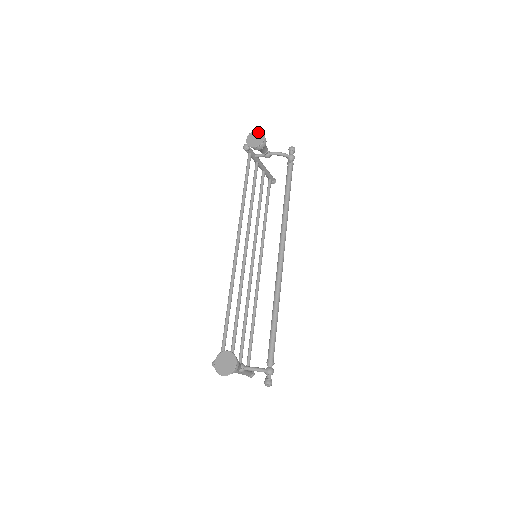
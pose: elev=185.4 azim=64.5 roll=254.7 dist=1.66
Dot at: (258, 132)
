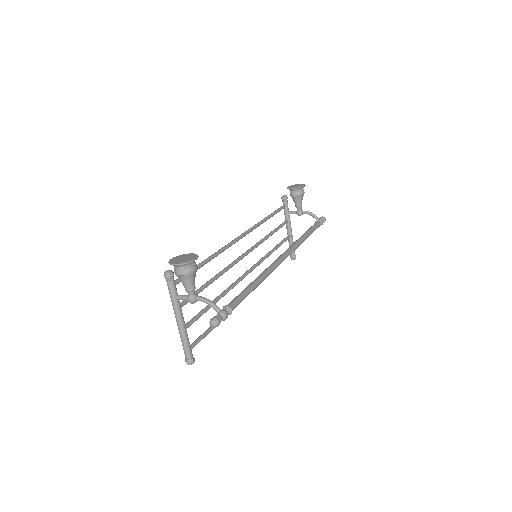
Dot at: (300, 184)
